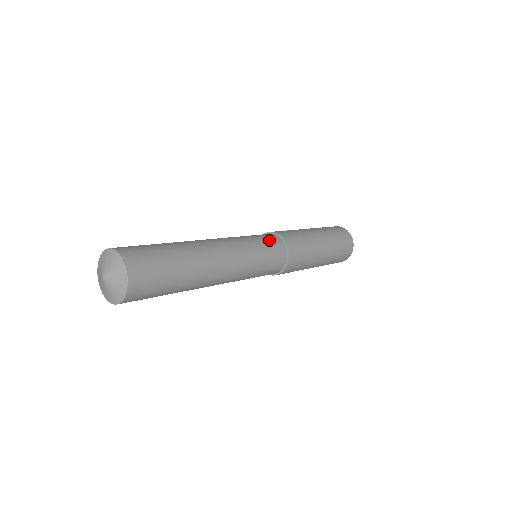
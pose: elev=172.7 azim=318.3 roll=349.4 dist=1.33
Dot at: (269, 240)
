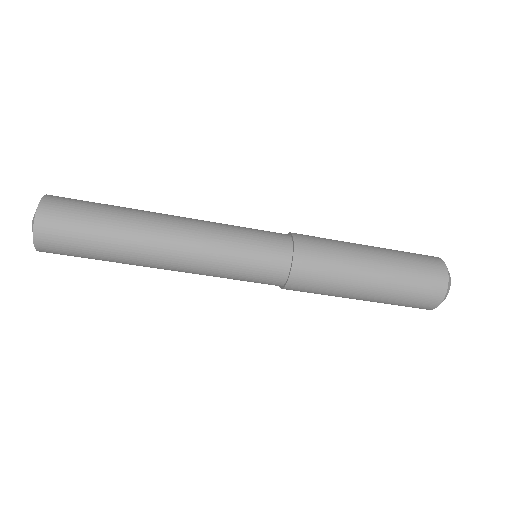
Dot at: occluded
